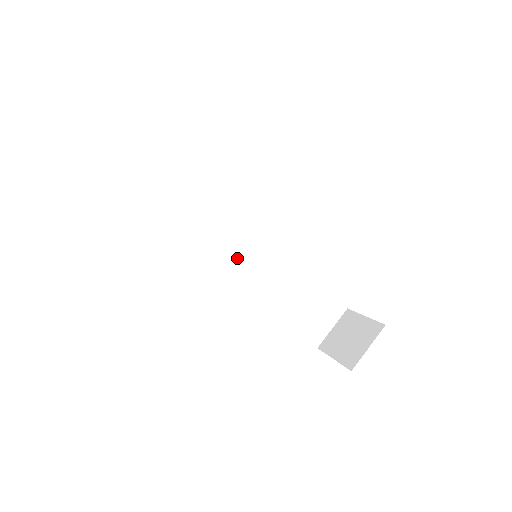
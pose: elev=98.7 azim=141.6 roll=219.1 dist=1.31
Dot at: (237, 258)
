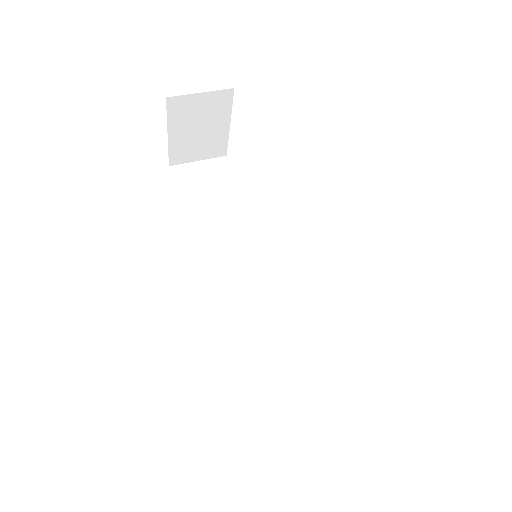
Dot at: (238, 283)
